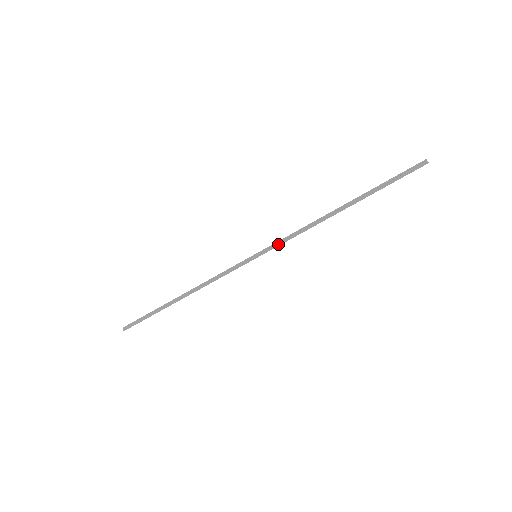
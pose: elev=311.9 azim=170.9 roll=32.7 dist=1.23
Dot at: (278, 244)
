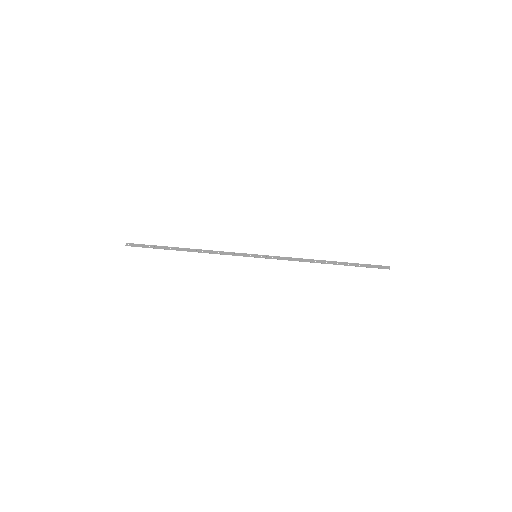
Dot at: occluded
